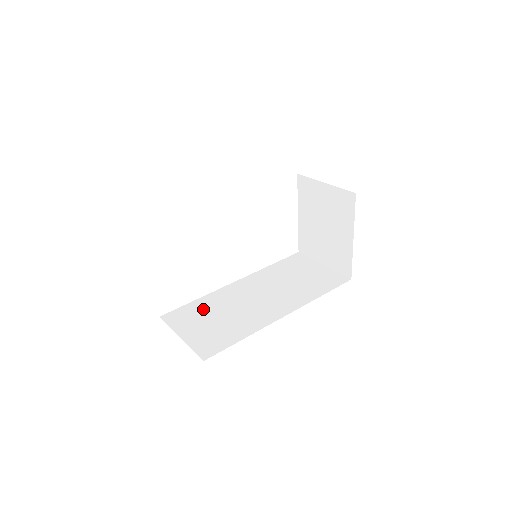
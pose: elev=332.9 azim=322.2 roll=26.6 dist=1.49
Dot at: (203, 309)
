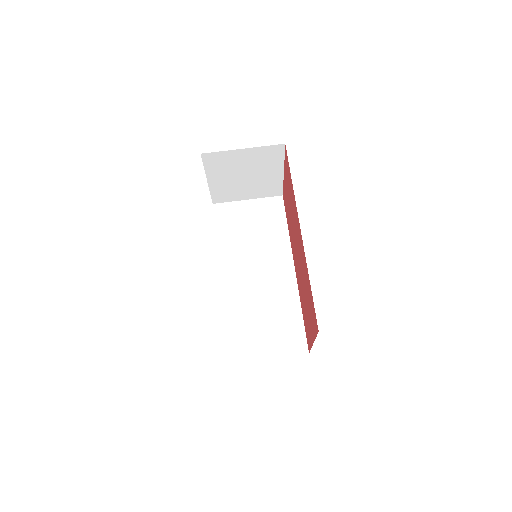
Dot at: (243, 324)
